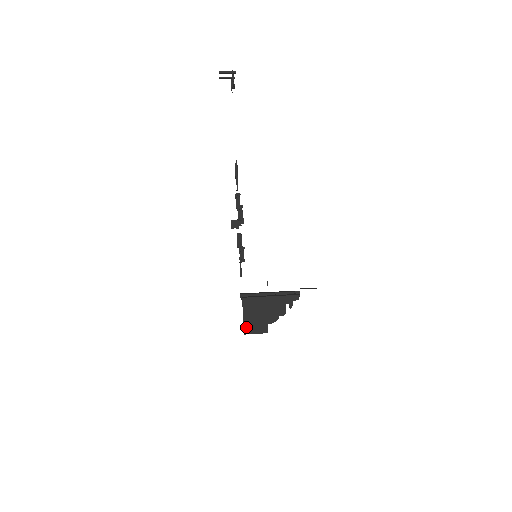
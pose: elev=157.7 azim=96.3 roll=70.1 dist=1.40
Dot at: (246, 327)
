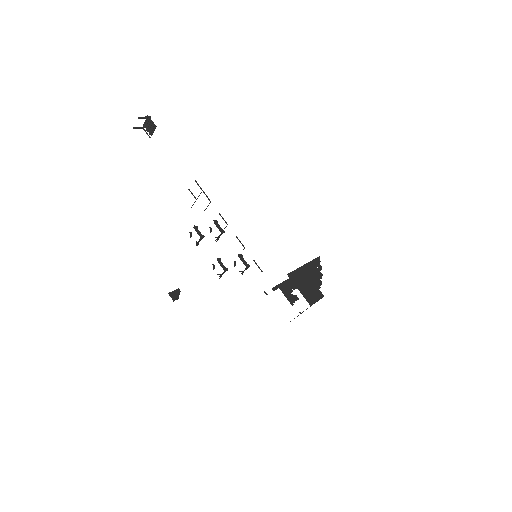
Dot at: (307, 299)
